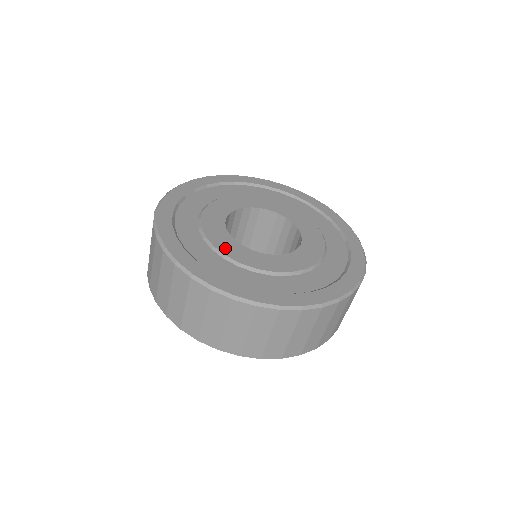
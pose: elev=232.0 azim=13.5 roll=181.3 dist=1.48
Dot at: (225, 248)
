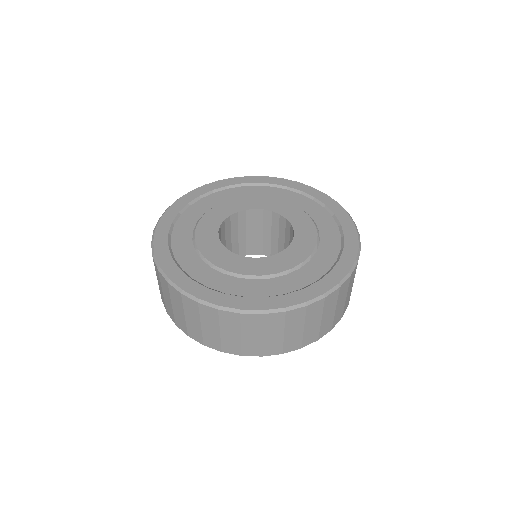
Dot at: (202, 233)
